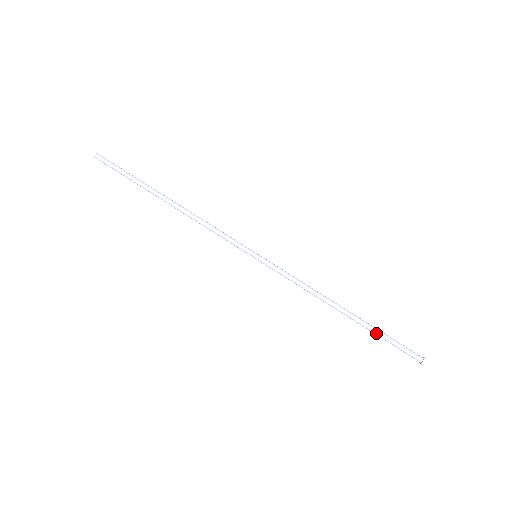
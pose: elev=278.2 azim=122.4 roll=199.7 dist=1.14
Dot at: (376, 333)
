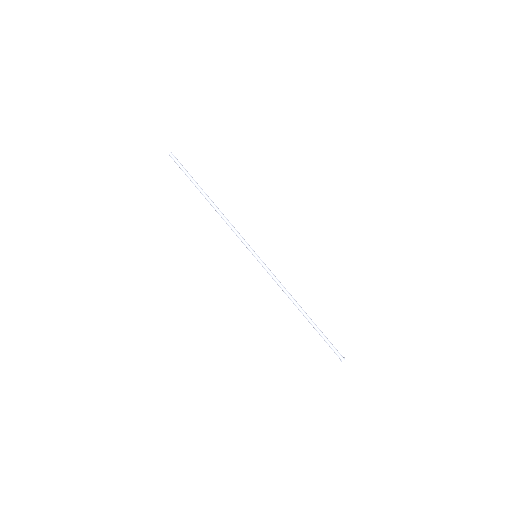
Dot at: (318, 331)
